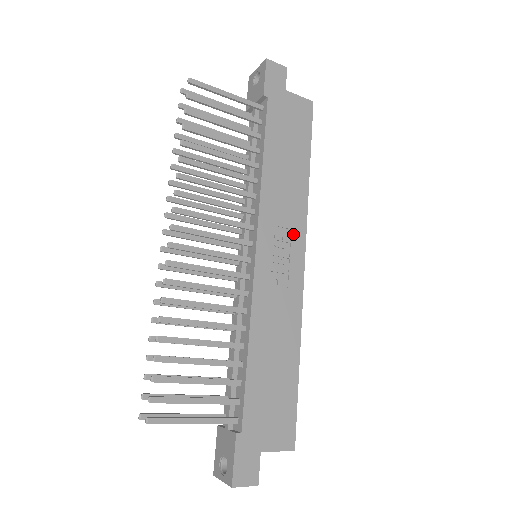
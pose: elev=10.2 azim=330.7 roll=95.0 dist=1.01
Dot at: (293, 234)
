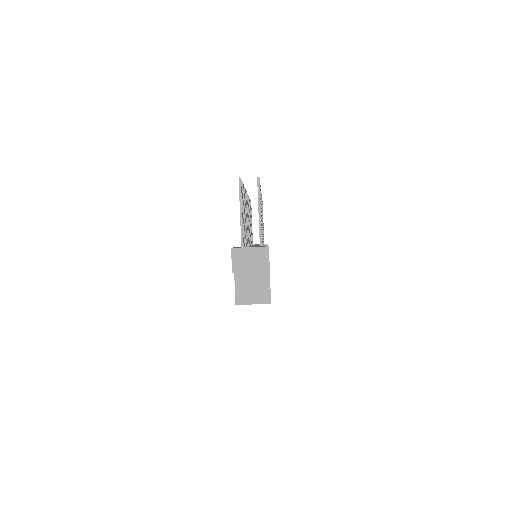
Dot at: occluded
